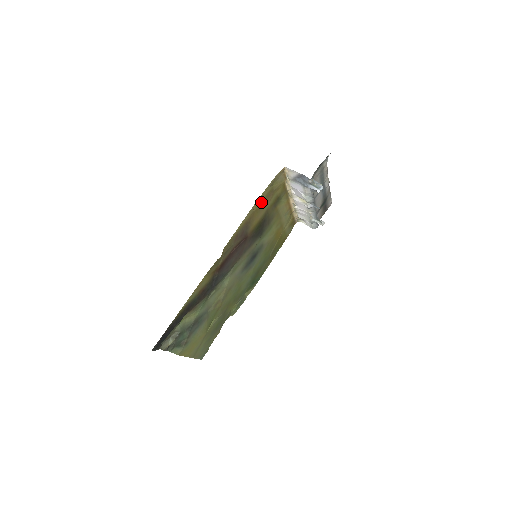
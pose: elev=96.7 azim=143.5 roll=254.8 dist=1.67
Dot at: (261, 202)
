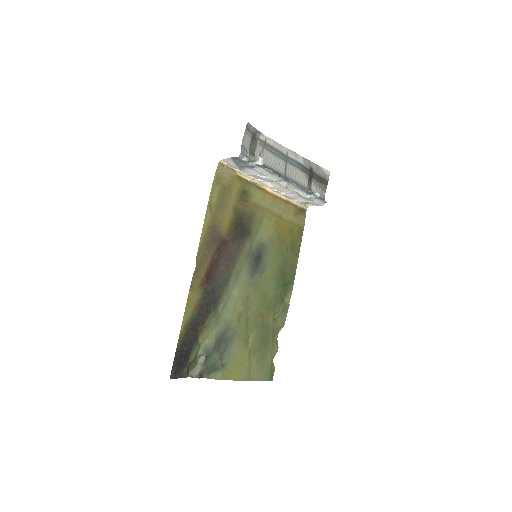
Dot at: (217, 203)
